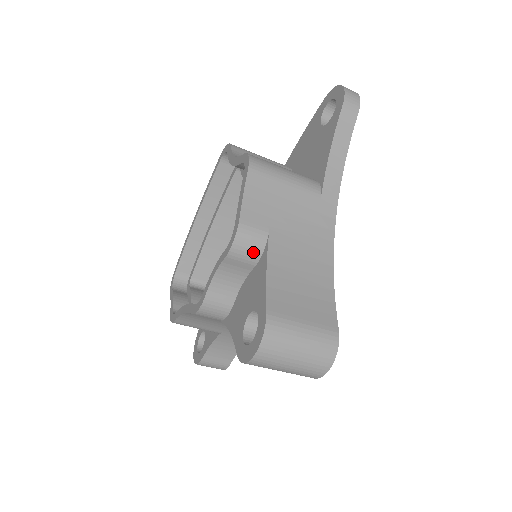
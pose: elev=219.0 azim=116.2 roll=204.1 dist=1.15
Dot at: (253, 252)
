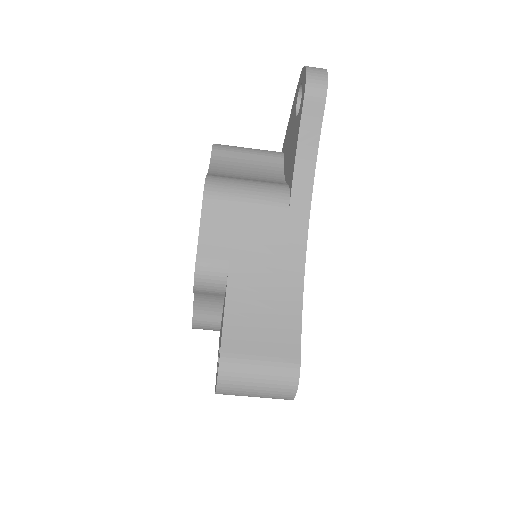
Dot at: (217, 285)
